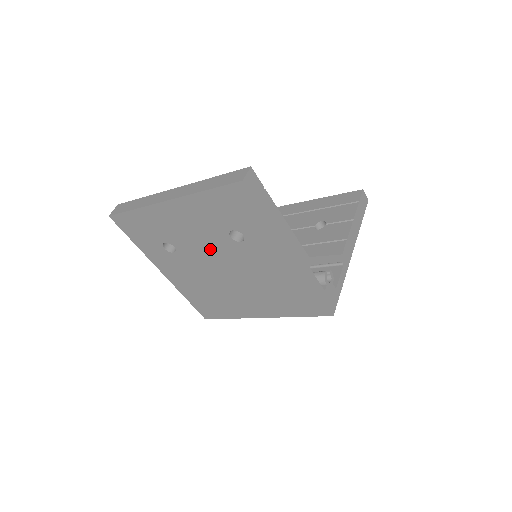
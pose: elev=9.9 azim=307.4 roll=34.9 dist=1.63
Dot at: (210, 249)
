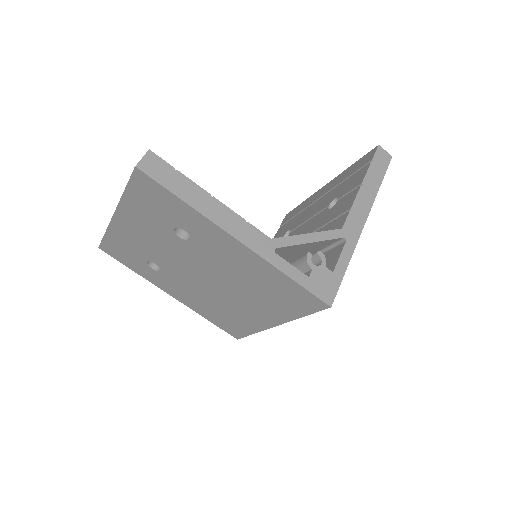
Dot at: (178, 257)
